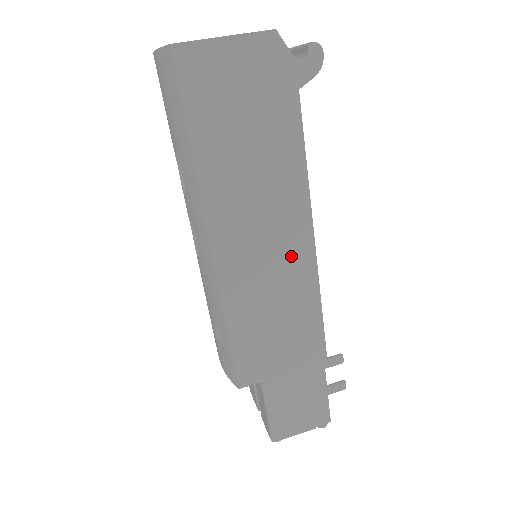
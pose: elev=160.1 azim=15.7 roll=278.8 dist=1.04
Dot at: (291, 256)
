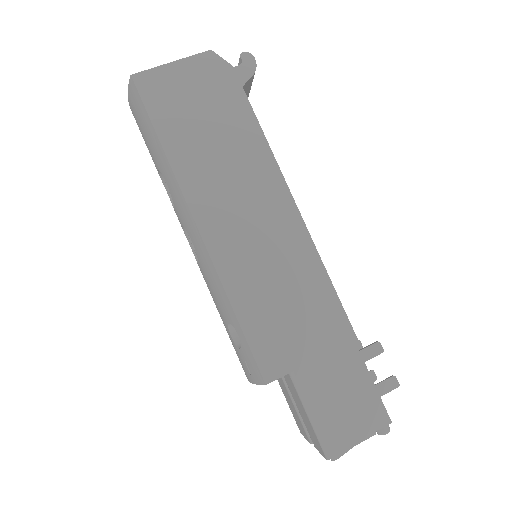
Dot at: (279, 227)
